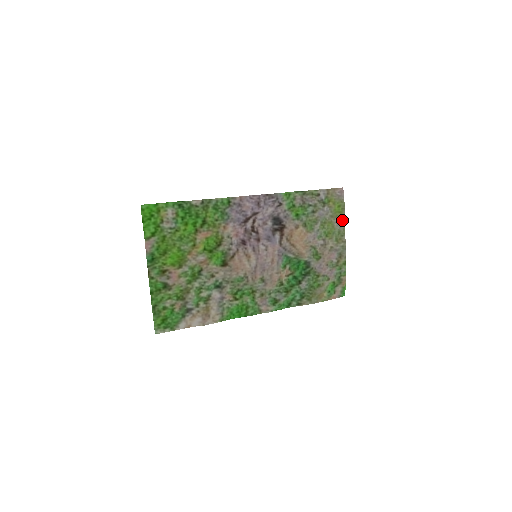
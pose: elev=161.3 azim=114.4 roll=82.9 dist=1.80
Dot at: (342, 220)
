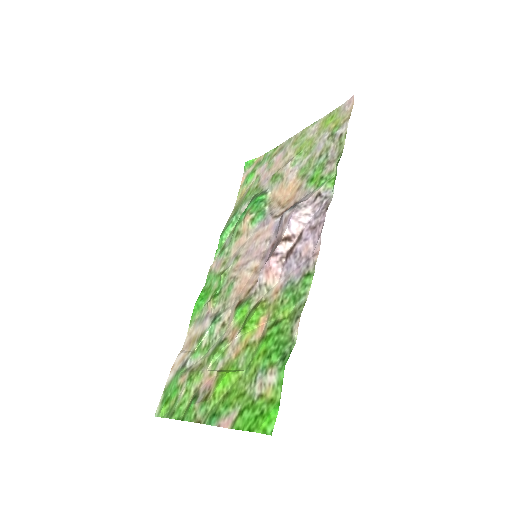
Dot at: (317, 124)
